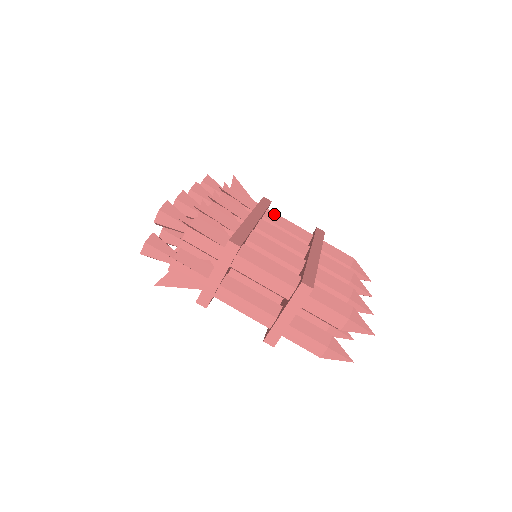
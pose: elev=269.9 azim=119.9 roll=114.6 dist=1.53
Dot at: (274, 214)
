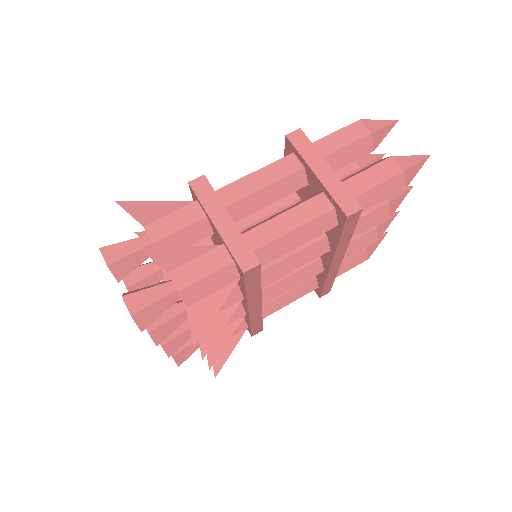
Dot at: occluded
